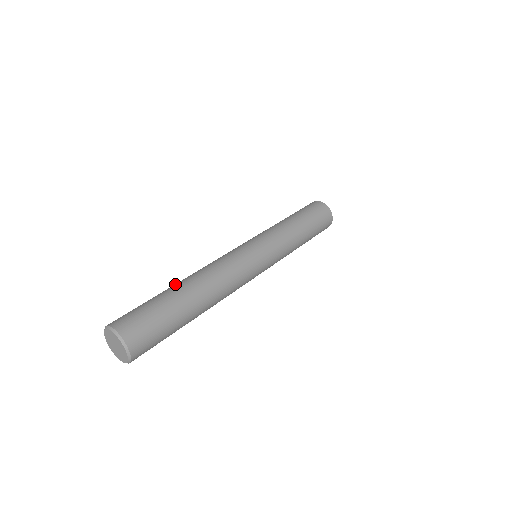
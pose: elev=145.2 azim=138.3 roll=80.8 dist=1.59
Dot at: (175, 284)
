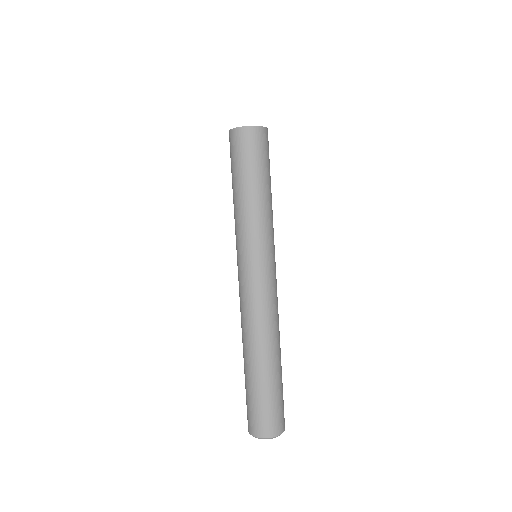
Dot at: (245, 362)
